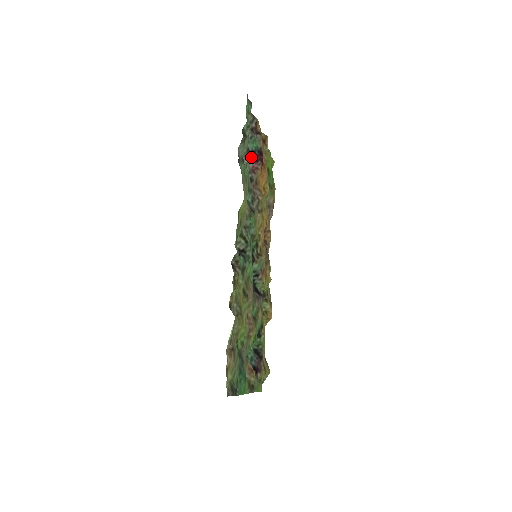
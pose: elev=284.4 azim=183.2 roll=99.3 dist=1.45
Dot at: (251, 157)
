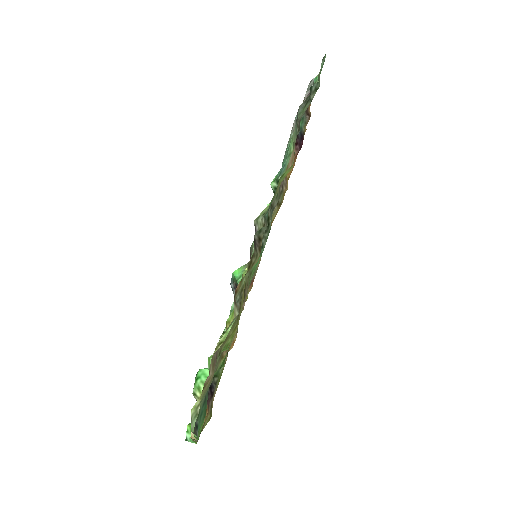
Dot at: occluded
